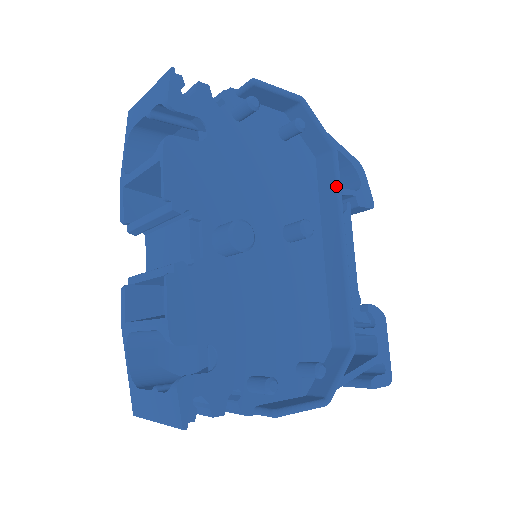
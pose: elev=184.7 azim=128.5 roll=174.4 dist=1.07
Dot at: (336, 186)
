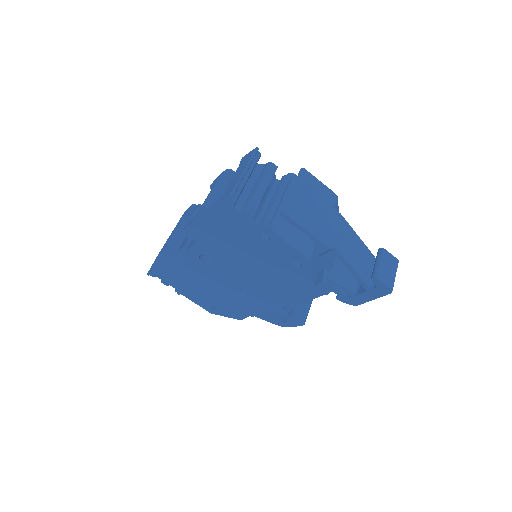
Dot at: occluded
